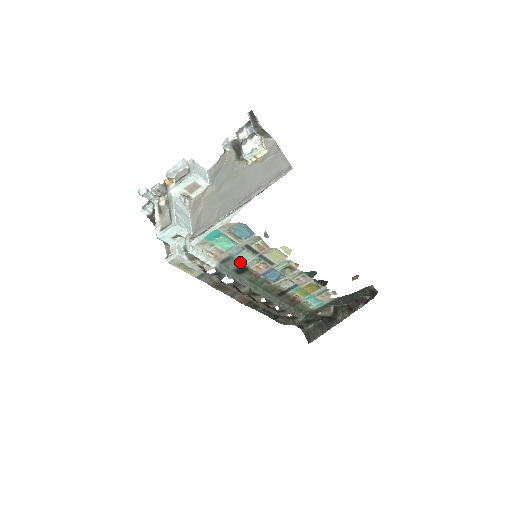
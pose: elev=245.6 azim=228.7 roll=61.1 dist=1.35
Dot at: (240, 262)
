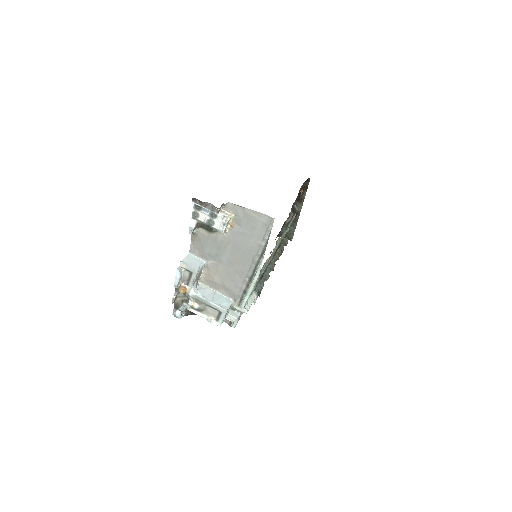
Dot at: (261, 275)
